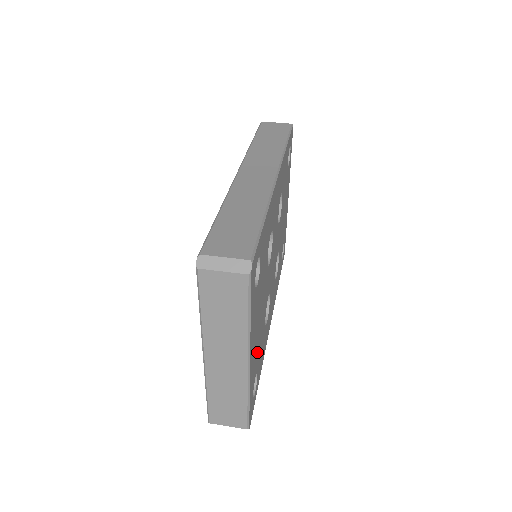
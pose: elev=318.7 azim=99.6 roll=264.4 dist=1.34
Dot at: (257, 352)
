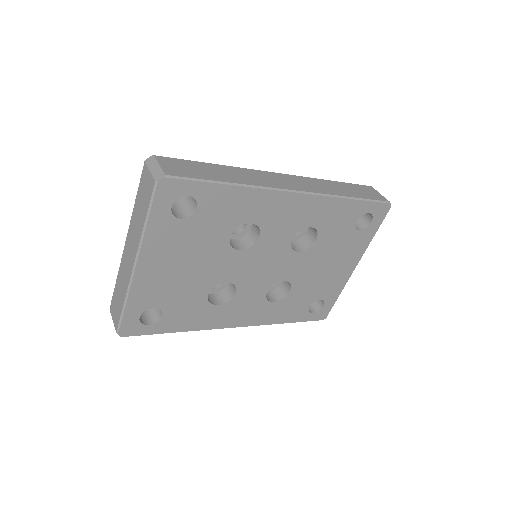
Dot at: (168, 290)
